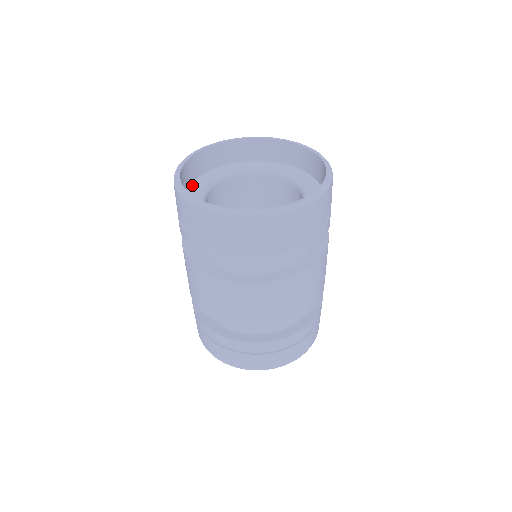
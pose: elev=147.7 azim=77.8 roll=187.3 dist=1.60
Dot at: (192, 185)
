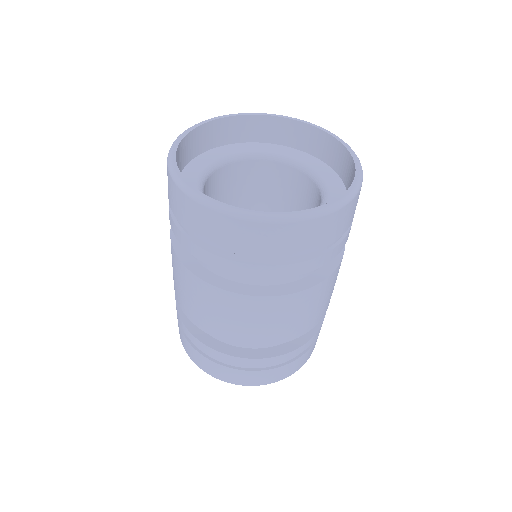
Dot at: (209, 152)
